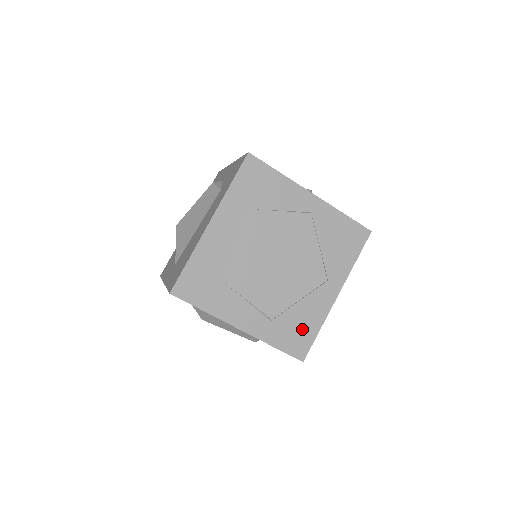
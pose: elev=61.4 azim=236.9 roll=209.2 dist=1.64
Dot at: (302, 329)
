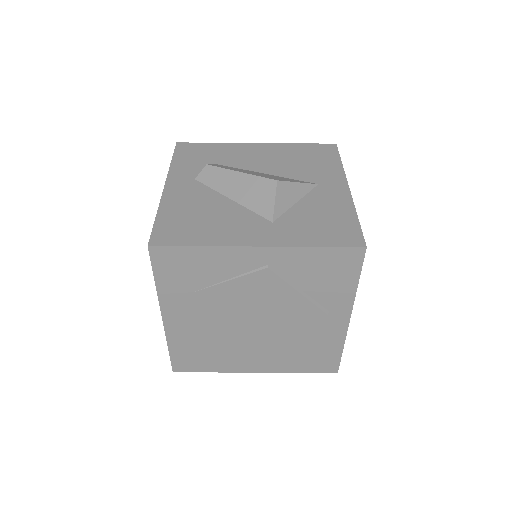
Dot at: (322, 354)
